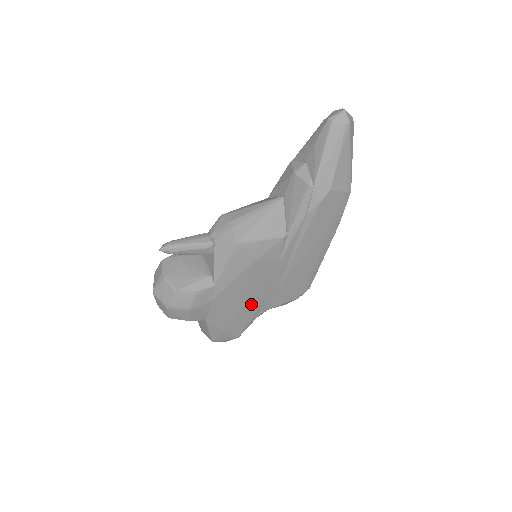
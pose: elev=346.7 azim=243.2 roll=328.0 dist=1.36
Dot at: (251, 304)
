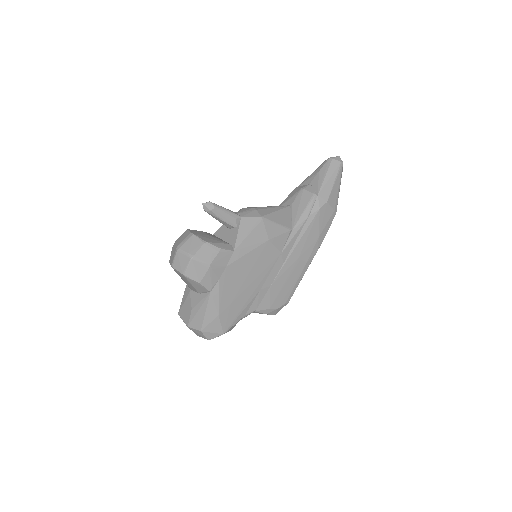
Dot at: (248, 292)
